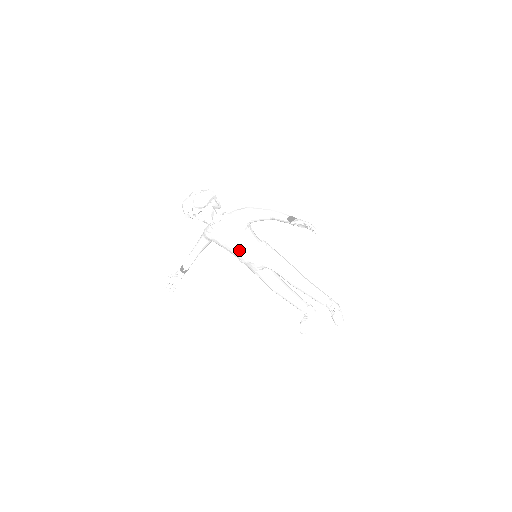
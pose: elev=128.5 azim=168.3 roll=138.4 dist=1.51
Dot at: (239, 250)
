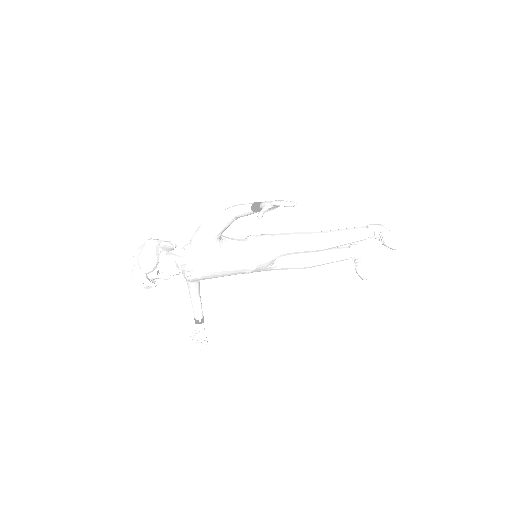
Dot at: (233, 269)
